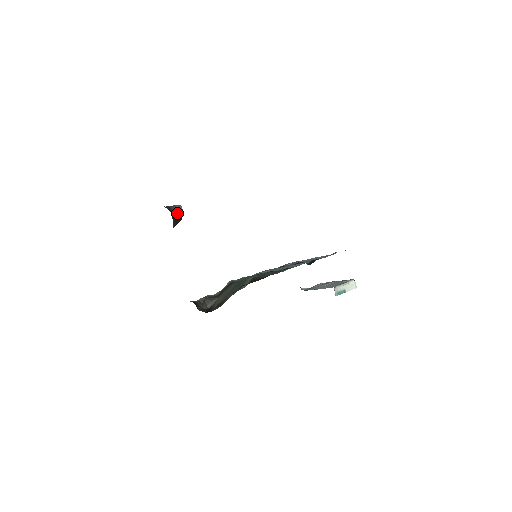
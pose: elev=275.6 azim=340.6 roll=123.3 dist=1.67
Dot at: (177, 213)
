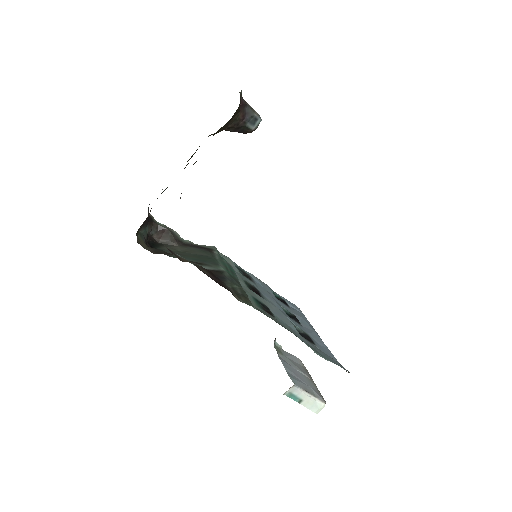
Dot at: (248, 121)
